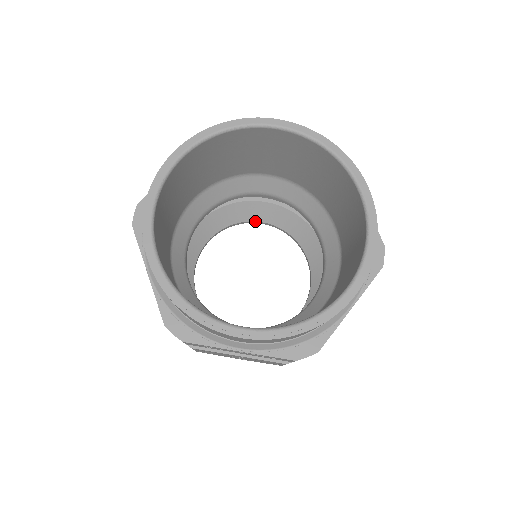
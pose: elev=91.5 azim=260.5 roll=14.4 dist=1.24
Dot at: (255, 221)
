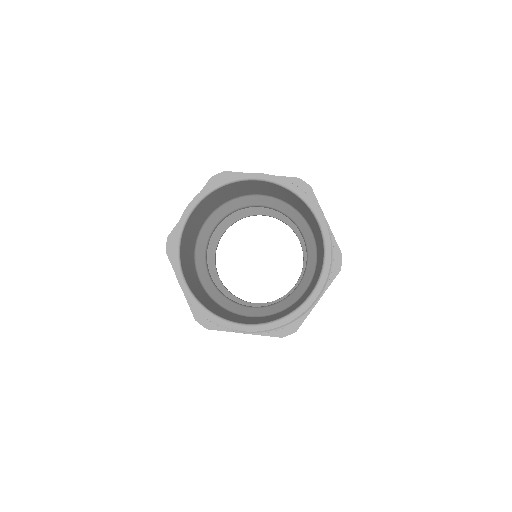
Dot at: occluded
